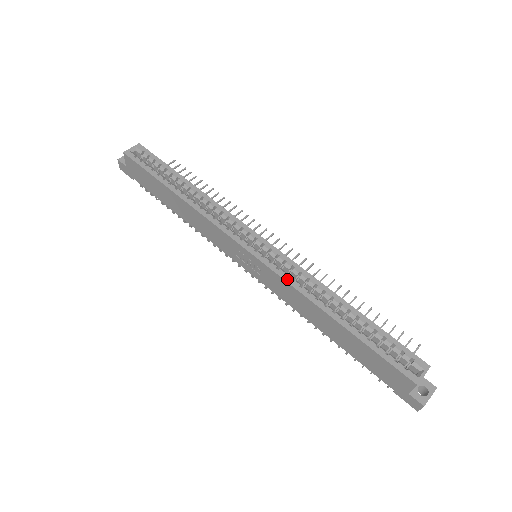
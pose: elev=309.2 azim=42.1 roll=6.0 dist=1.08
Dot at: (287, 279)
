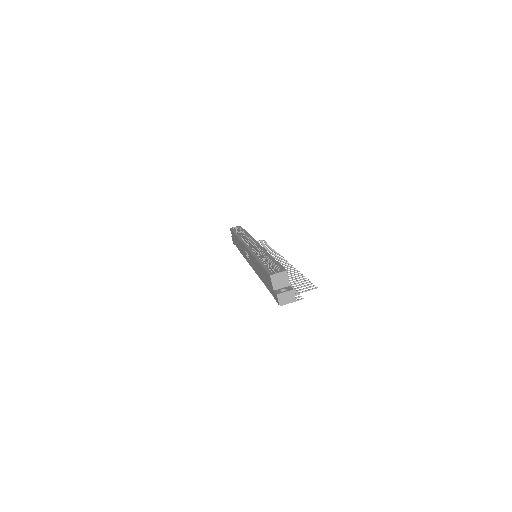
Dot at: (251, 251)
